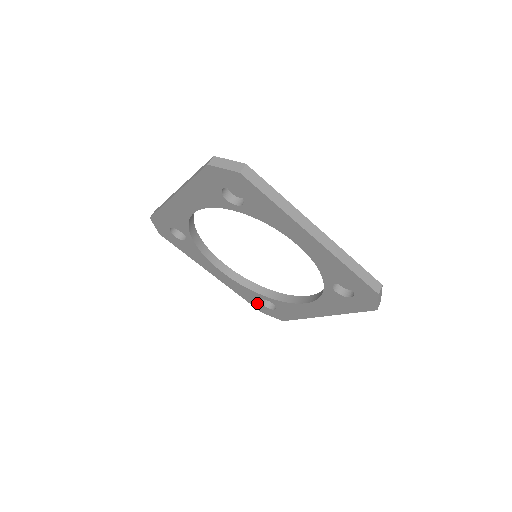
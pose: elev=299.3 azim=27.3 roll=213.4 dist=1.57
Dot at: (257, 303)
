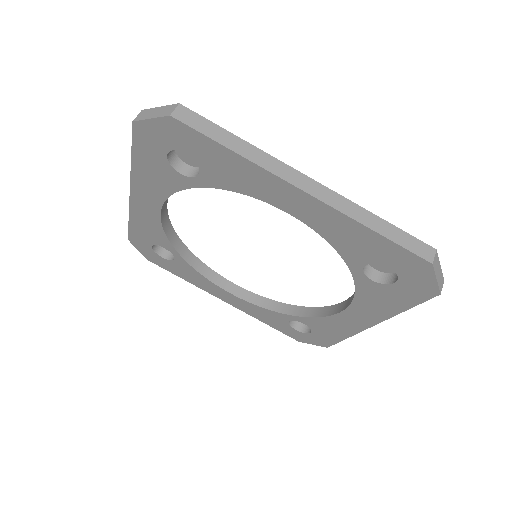
Dot at: (287, 328)
